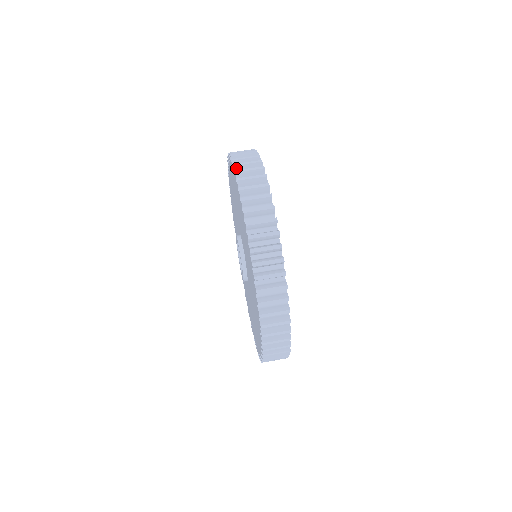
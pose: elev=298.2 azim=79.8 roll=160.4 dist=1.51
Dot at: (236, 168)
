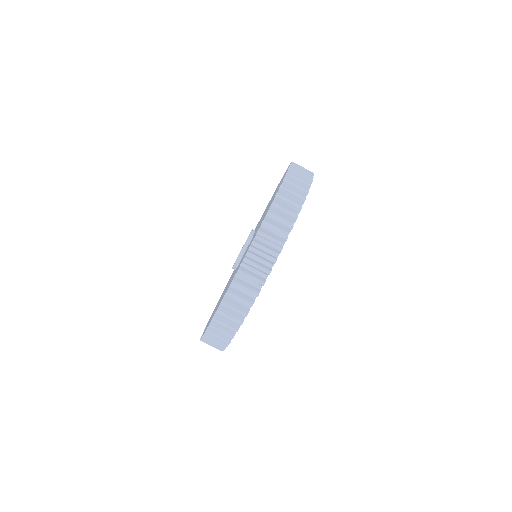
Dot at: (272, 208)
